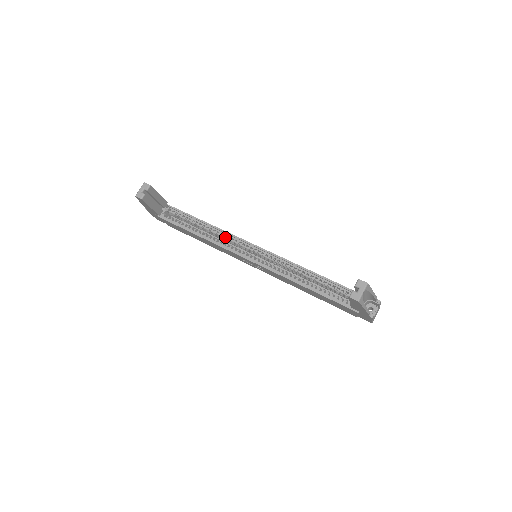
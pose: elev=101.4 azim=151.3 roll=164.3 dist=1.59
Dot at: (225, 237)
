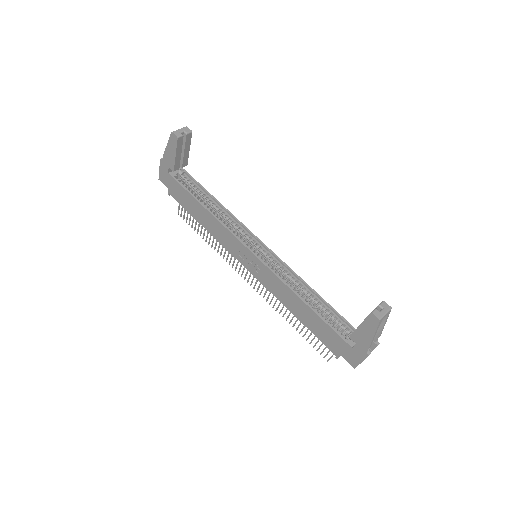
Dot at: (233, 223)
